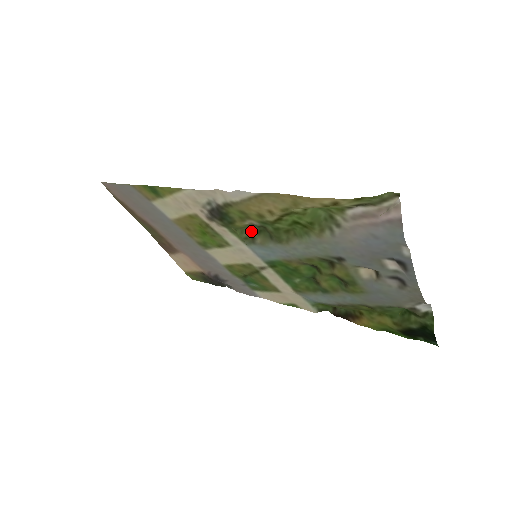
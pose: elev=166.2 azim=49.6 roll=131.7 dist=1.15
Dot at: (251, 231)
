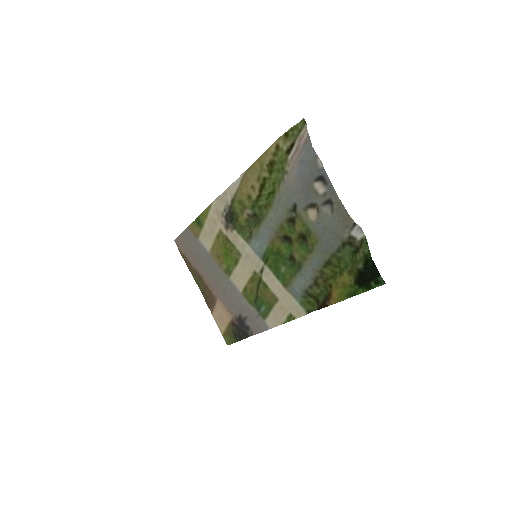
Dot at: (251, 228)
